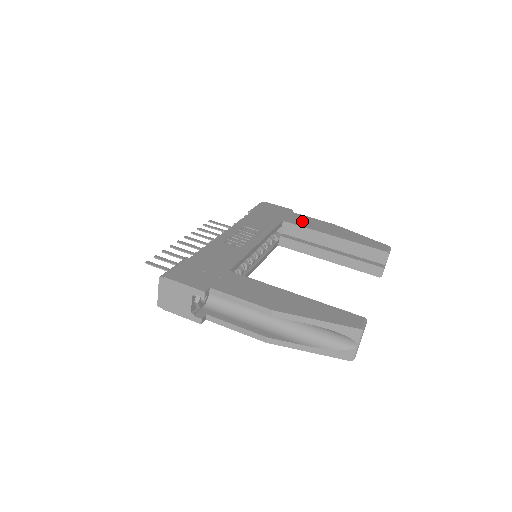
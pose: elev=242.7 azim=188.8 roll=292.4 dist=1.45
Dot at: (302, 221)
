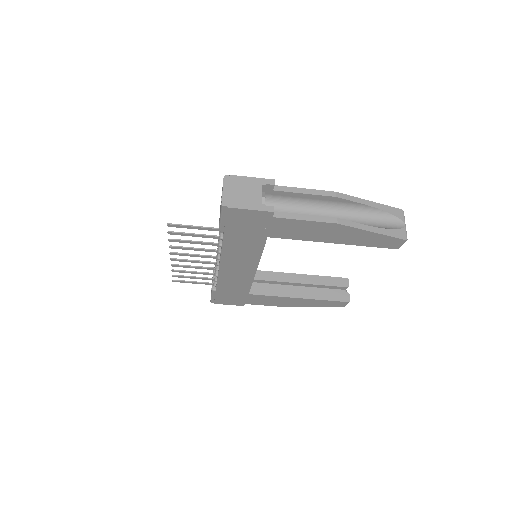
Dot at: occluded
